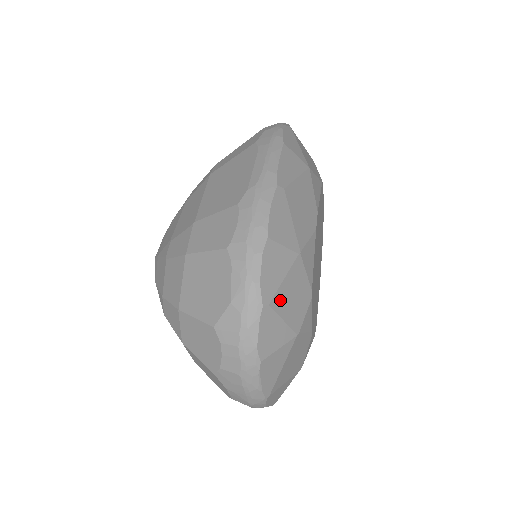
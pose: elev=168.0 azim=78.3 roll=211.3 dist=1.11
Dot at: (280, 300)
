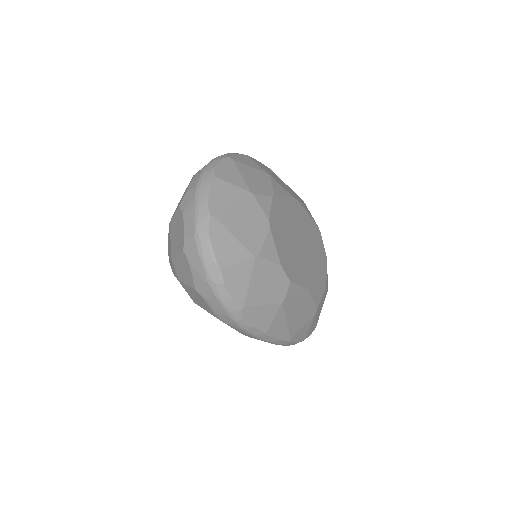
Dot at: (243, 168)
